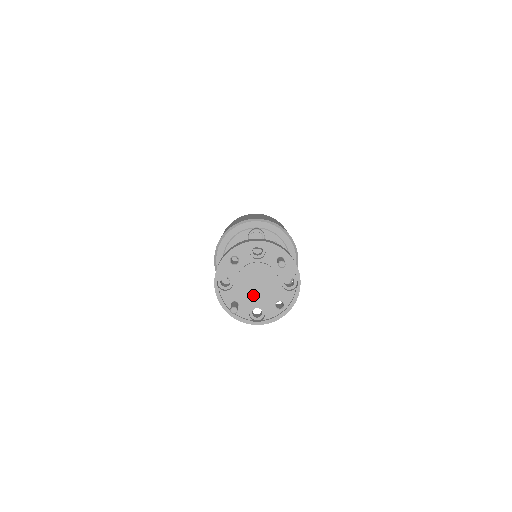
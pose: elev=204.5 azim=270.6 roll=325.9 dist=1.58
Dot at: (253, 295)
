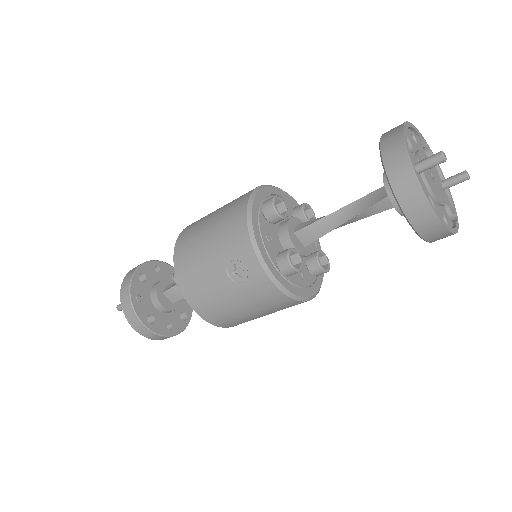
Dot at: (430, 181)
